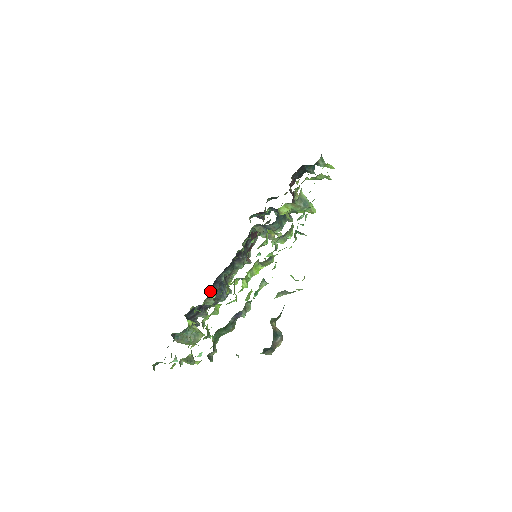
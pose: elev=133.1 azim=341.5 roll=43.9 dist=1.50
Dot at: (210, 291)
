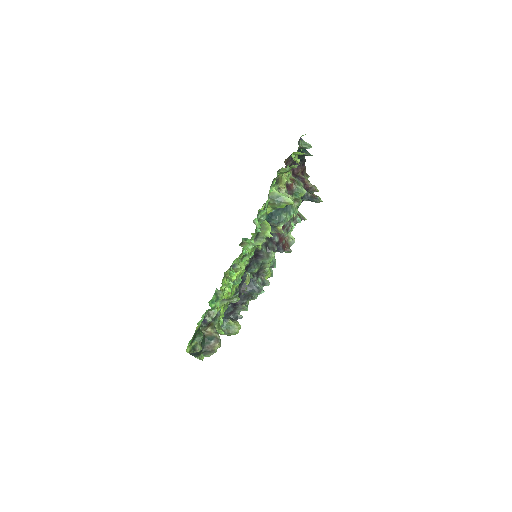
Dot at: (240, 289)
